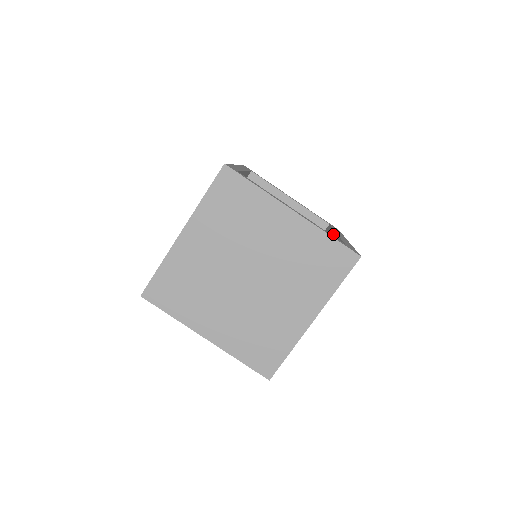
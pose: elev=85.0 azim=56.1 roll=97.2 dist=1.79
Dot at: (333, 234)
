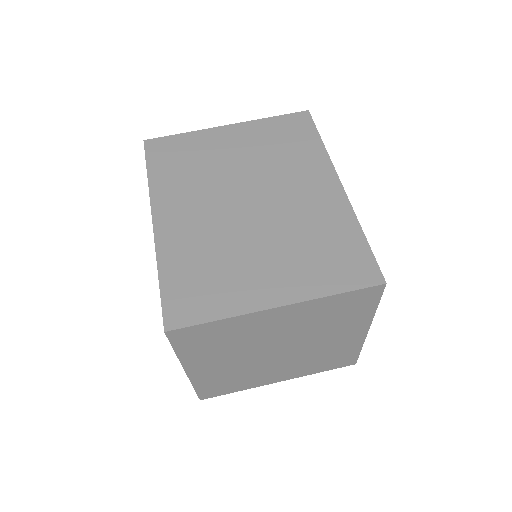
Dot at: occluded
